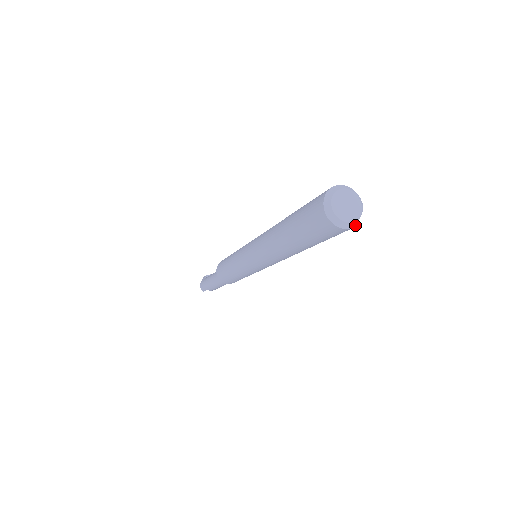
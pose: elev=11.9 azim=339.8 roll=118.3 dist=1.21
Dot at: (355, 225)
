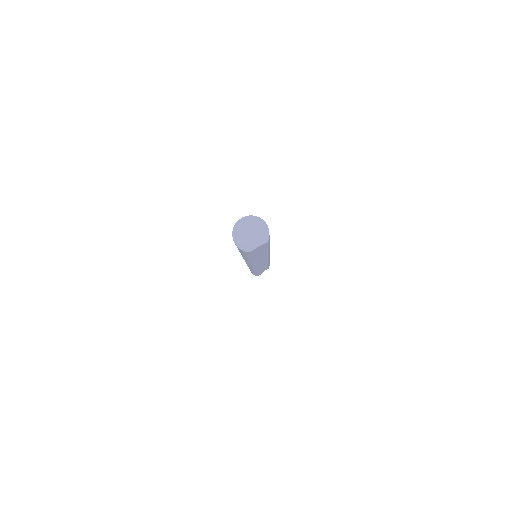
Dot at: (251, 251)
